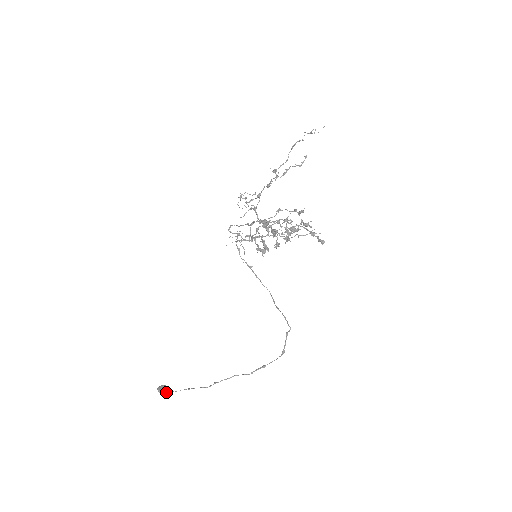
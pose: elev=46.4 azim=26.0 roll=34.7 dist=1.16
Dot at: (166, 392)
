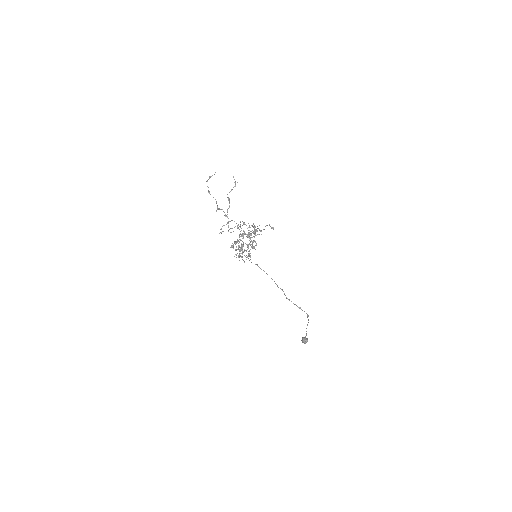
Dot at: (304, 342)
